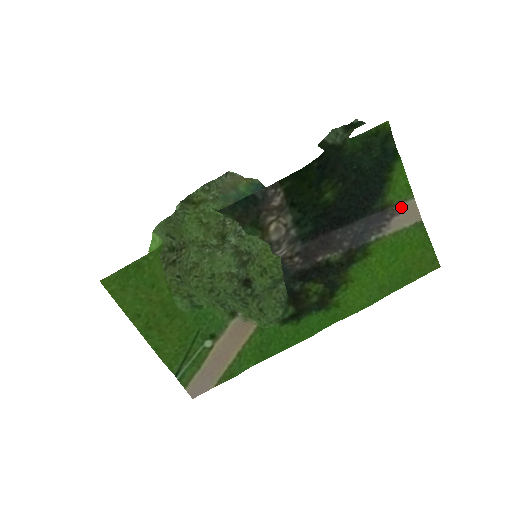
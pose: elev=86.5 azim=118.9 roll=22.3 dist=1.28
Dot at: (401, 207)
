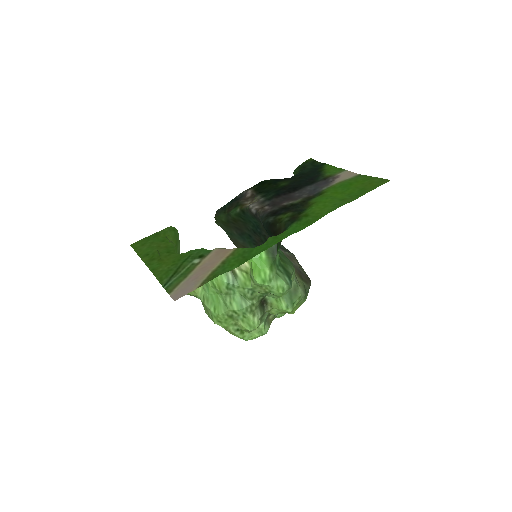
Dot at: (339, 175)
